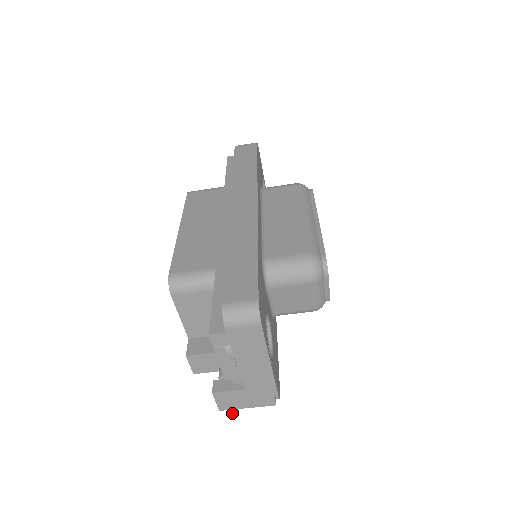
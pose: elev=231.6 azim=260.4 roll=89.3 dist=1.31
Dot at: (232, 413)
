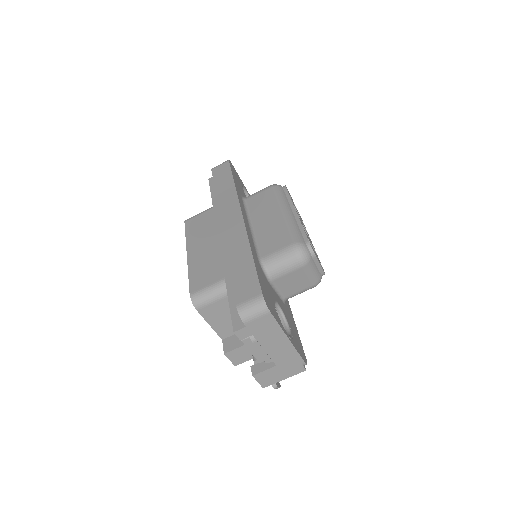
Dot at: (275, 387)
